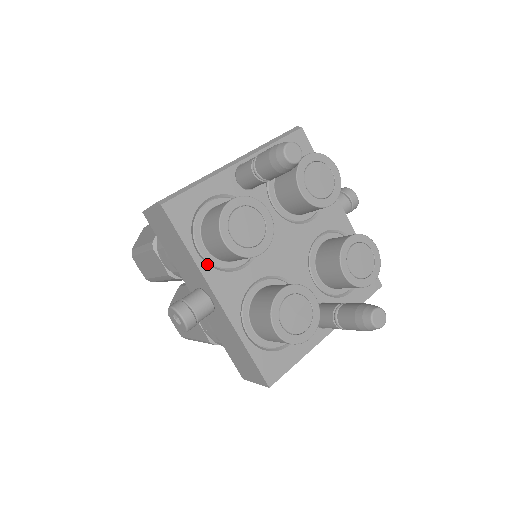
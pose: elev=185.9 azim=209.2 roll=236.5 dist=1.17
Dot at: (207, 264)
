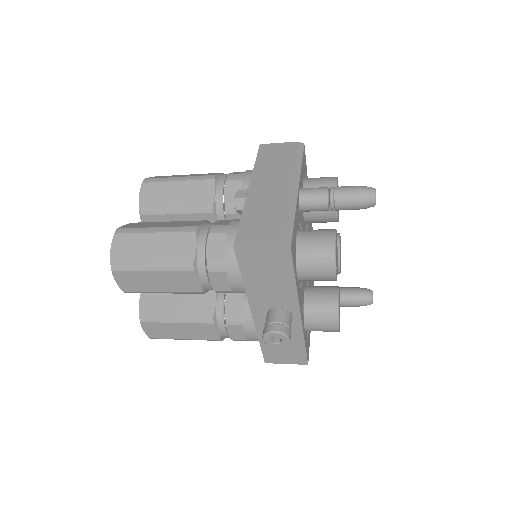
Dot at: (298, 288)
